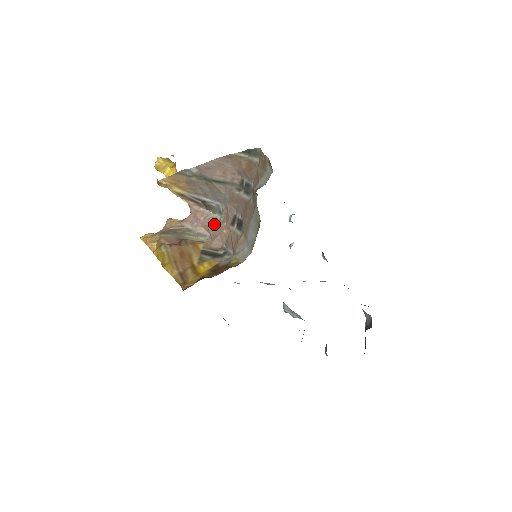
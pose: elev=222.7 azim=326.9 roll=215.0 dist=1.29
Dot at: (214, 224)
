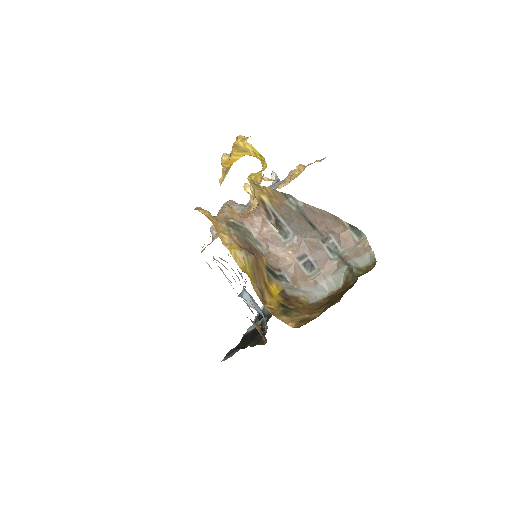
Dot at: (277, 243)
